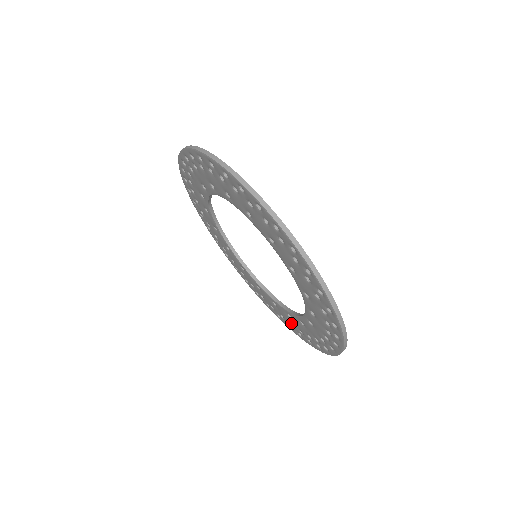
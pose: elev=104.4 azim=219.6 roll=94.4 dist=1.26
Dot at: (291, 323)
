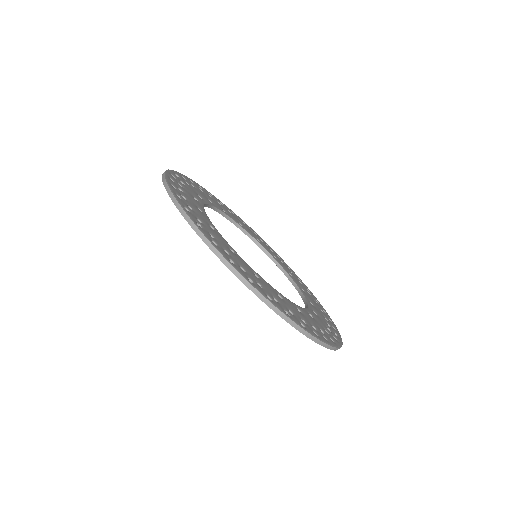
Dot at: occluded
